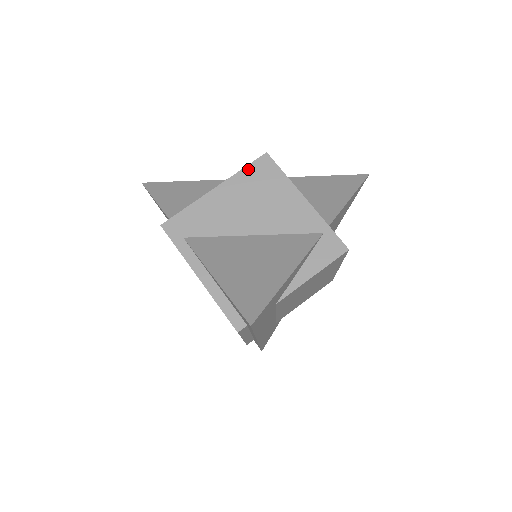
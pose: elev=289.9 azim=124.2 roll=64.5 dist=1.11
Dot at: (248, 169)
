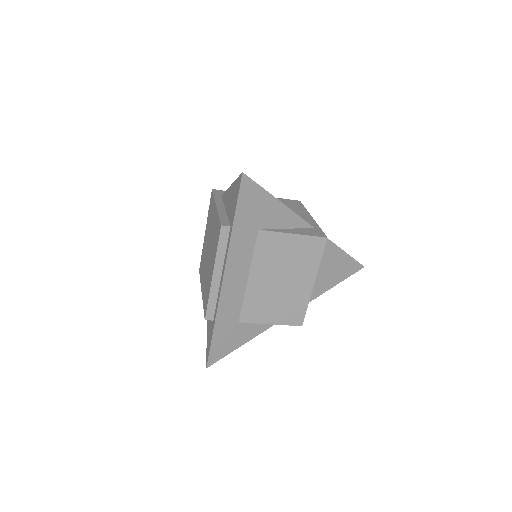
Dot at: (284, 199)
